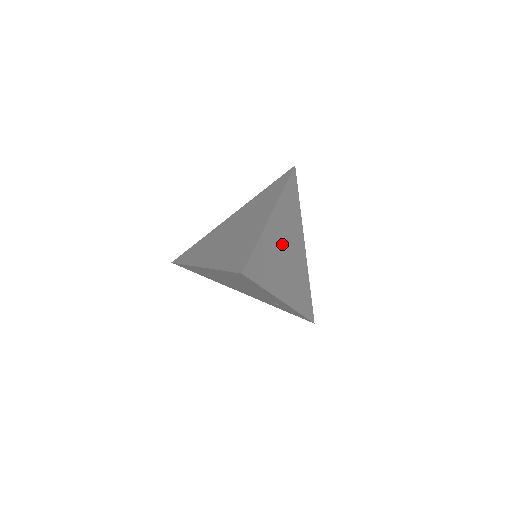
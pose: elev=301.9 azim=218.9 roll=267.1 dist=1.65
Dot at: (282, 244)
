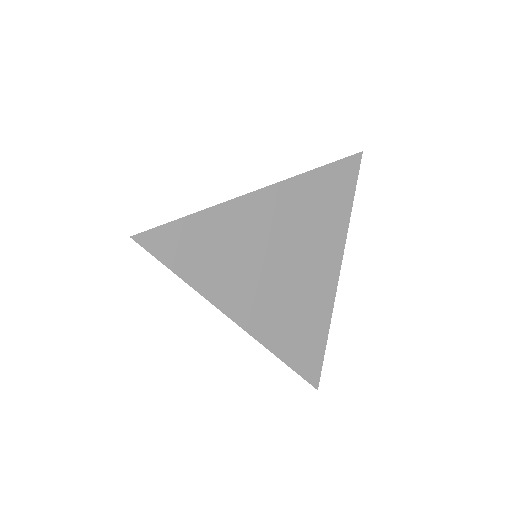
Dot at: (269, 242)
